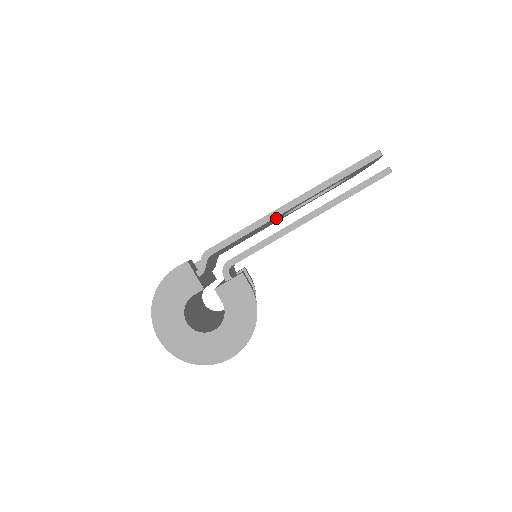
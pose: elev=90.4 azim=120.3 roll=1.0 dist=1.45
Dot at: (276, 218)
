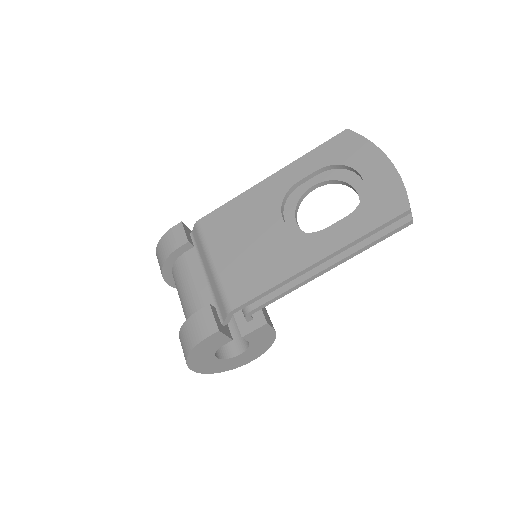
Dot at: occluded
